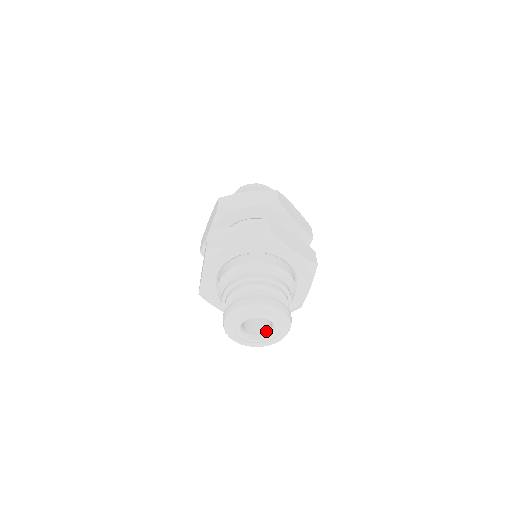
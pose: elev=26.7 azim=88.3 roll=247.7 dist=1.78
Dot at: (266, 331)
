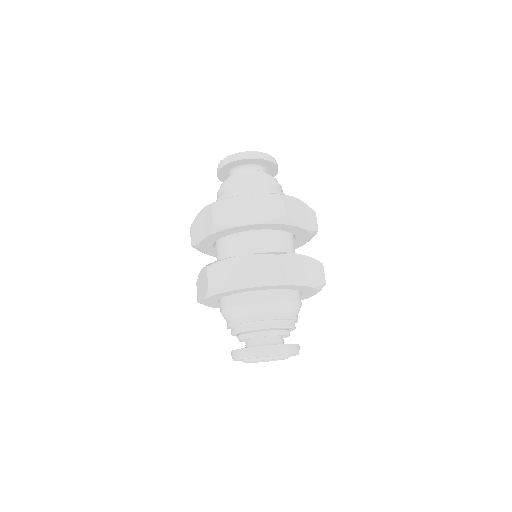
Dot at: occluded
